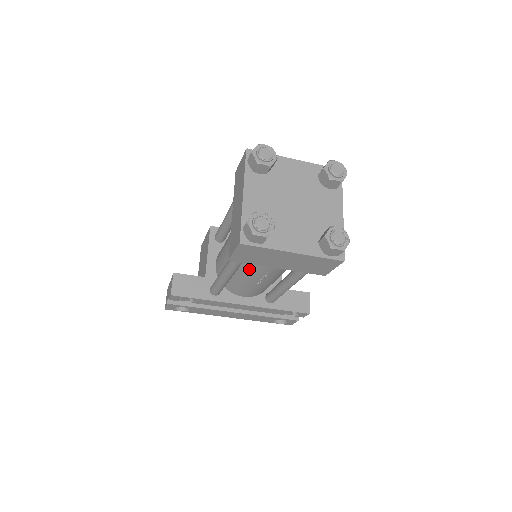
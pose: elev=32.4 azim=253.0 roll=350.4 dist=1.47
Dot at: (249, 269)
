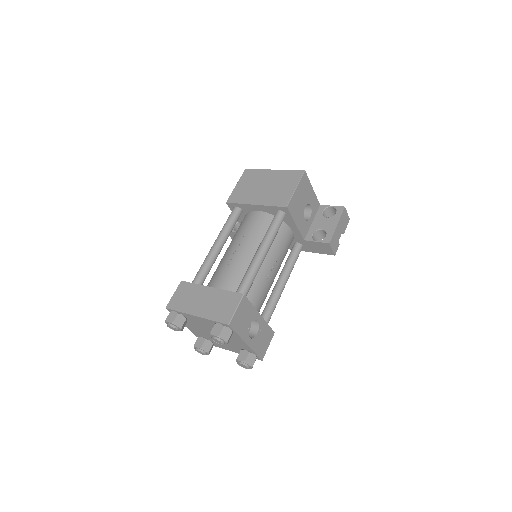
Dot at: occluded
